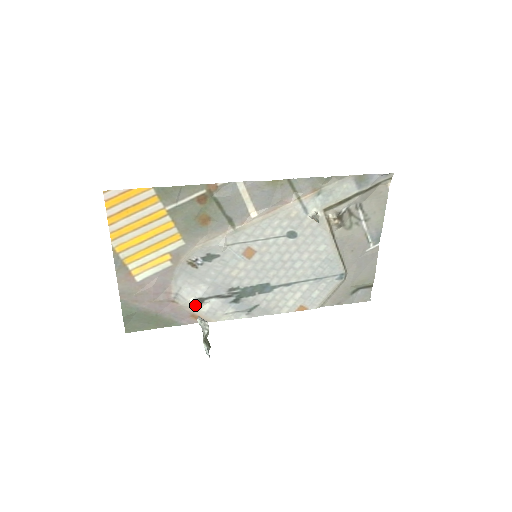
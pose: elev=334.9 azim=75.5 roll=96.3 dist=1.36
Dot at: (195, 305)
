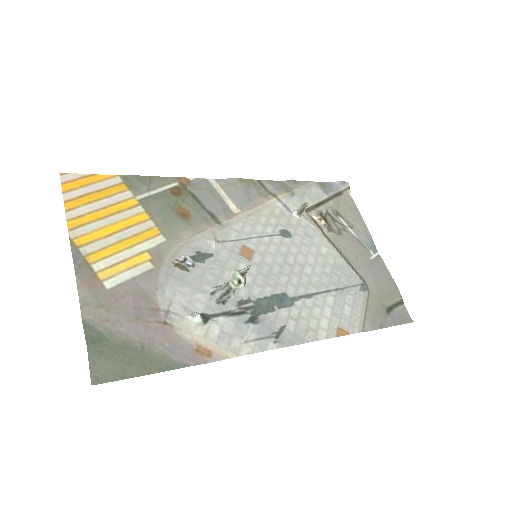
Dot at: (198, 324)
